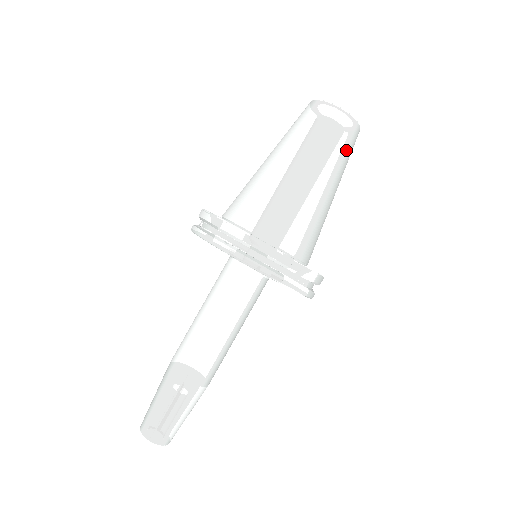
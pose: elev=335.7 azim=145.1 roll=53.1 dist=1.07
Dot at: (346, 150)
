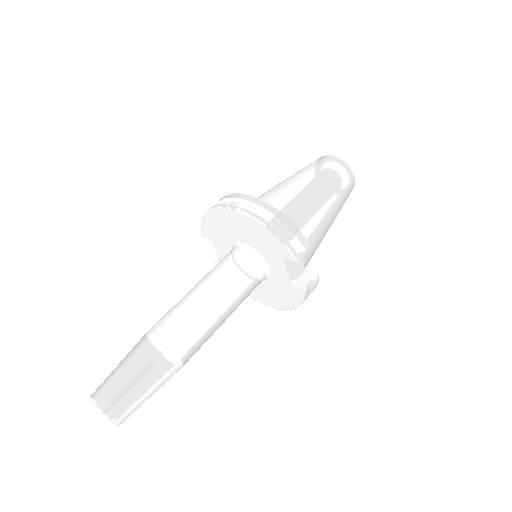
Dot at: (345, 195)
